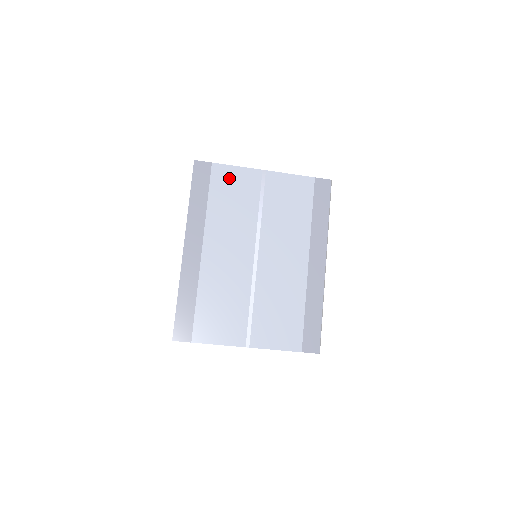
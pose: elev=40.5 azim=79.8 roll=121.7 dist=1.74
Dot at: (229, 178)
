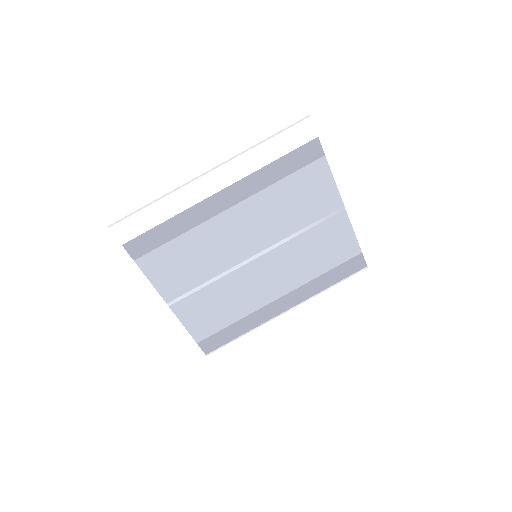
Dot at: (318, 182)
